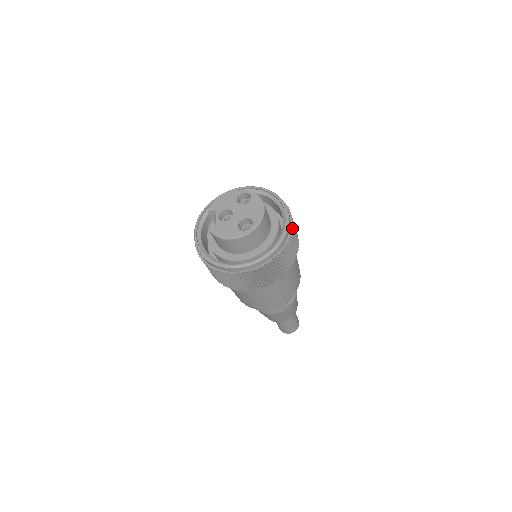
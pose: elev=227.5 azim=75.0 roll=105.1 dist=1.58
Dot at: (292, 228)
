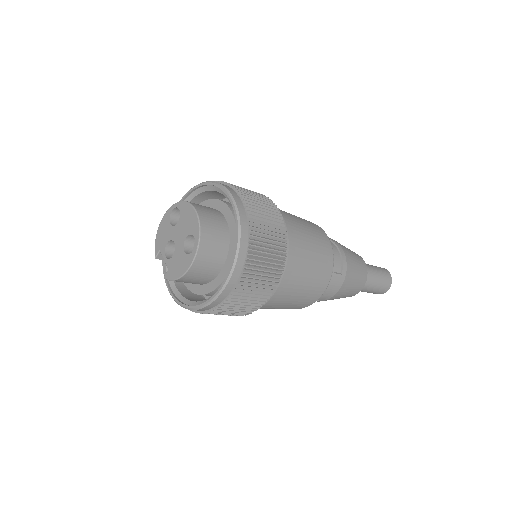
Dot at: (246, 204)
